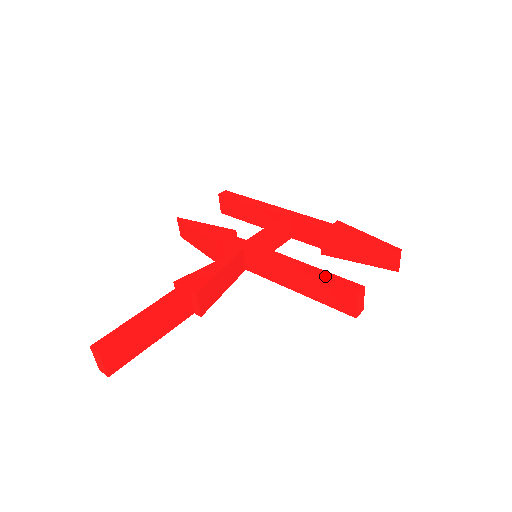
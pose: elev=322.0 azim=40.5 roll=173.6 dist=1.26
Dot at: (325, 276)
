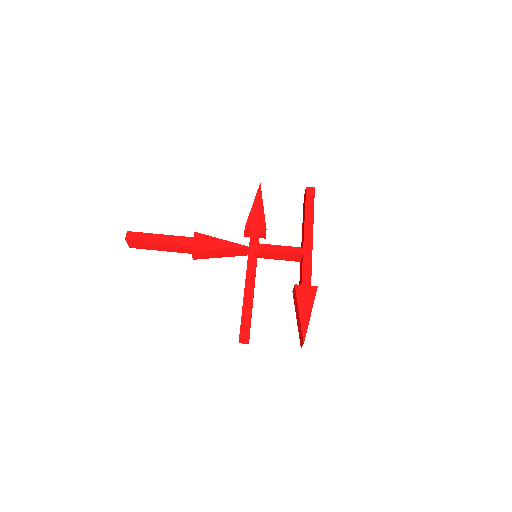
Dot at: (247, 311)
